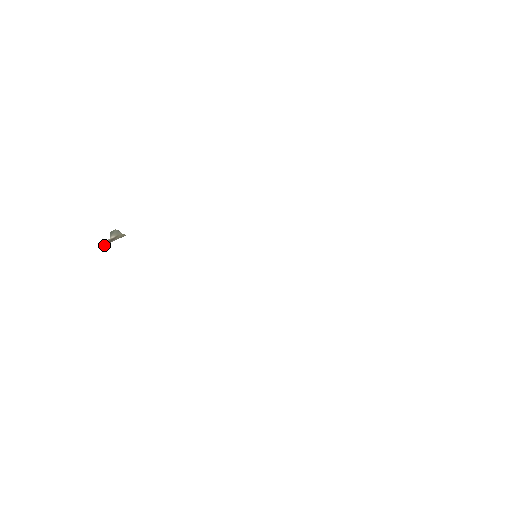
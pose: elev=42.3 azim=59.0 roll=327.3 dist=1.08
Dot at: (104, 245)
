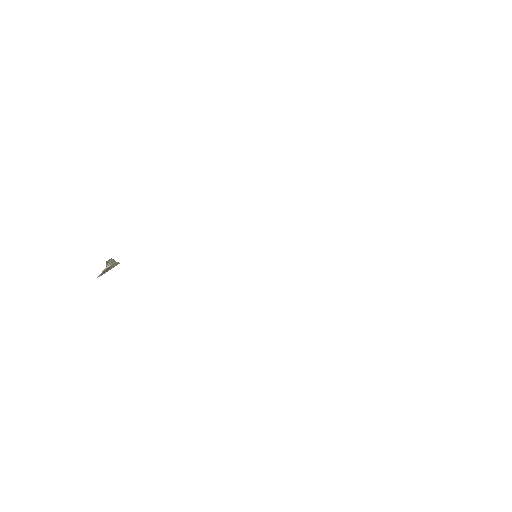
Dot at: (100, 275)
